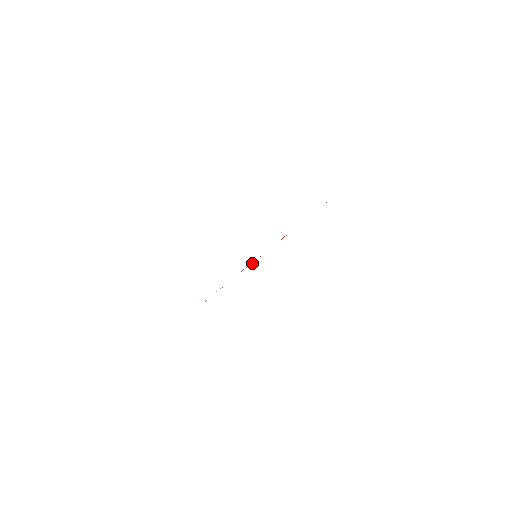
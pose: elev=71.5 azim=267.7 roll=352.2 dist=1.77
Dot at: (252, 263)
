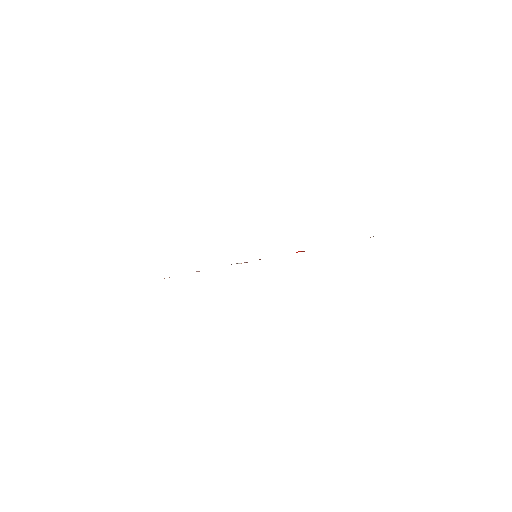
Dot at: (247, 262)
